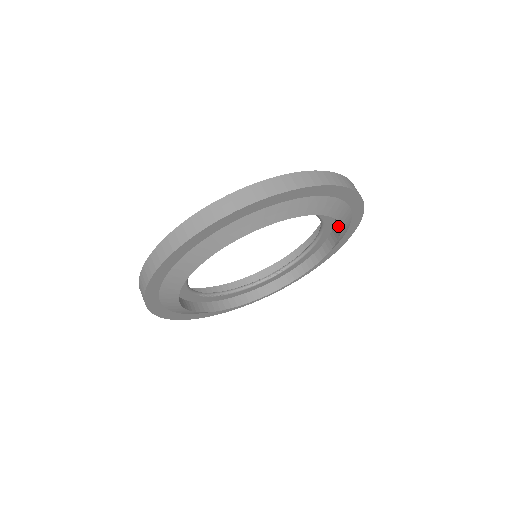
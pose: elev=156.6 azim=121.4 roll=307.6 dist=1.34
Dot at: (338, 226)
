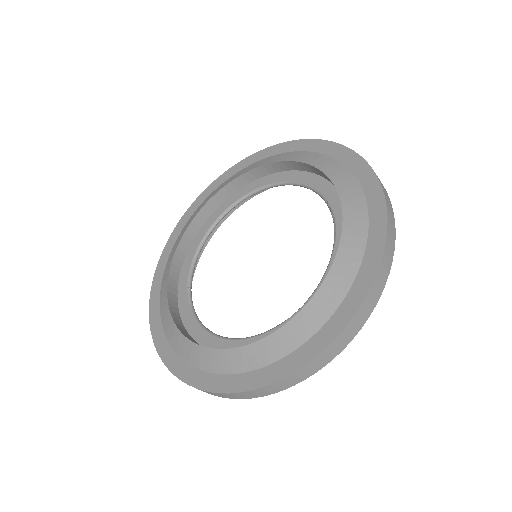
Dot at: occluded
